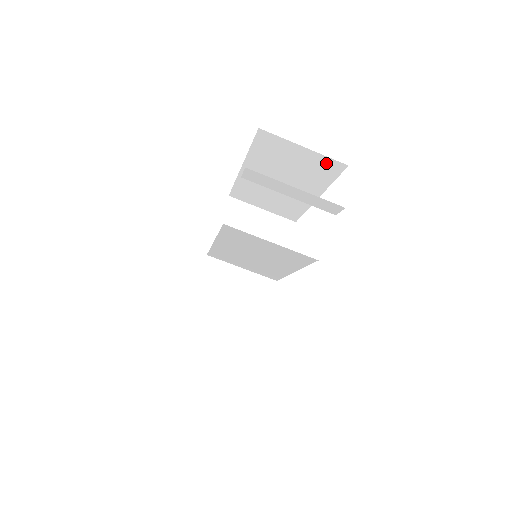
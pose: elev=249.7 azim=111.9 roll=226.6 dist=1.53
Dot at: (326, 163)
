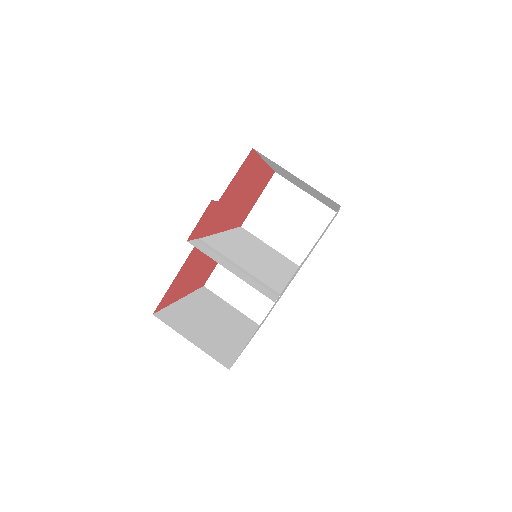
Dot at: occluded
